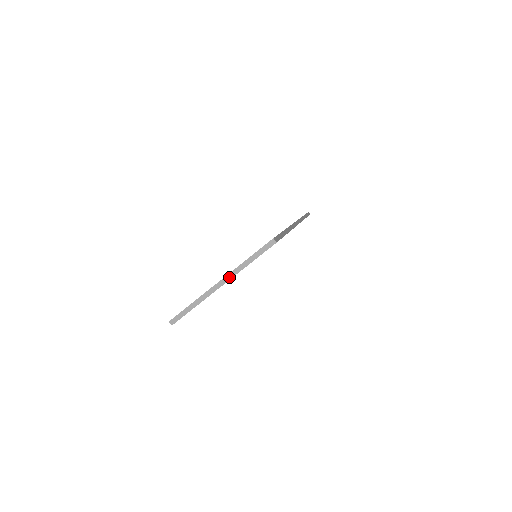
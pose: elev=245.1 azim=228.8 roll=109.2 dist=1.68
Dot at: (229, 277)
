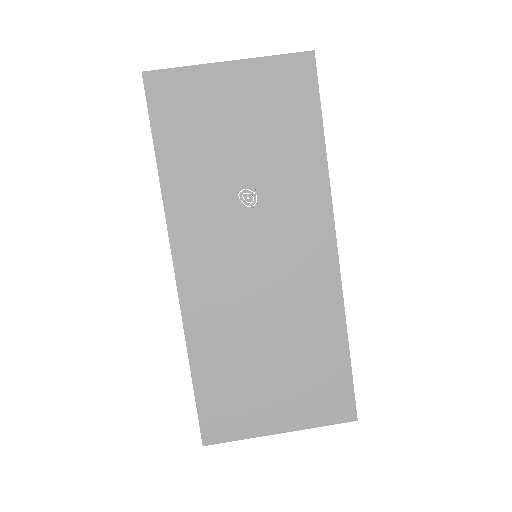
Dot at: (243, 60)
